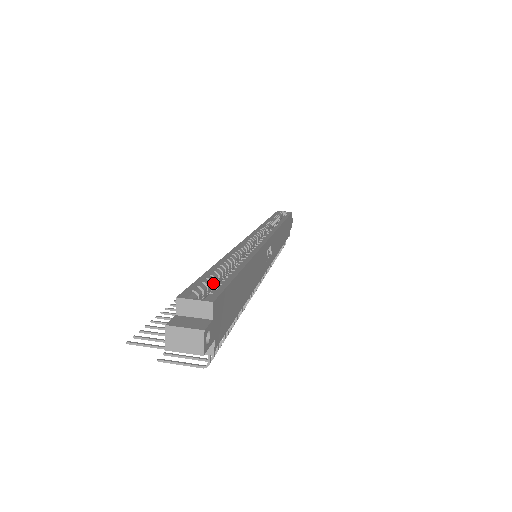
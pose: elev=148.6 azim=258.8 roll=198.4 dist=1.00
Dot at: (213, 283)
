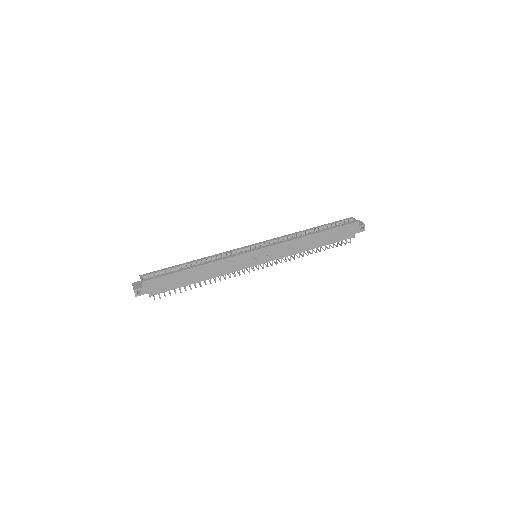
Dot at: (168, 272)
